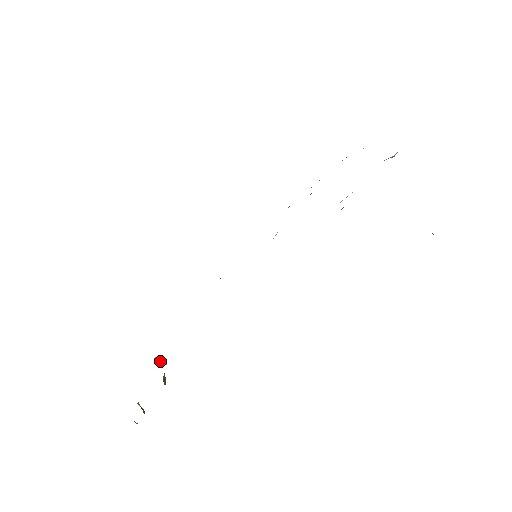
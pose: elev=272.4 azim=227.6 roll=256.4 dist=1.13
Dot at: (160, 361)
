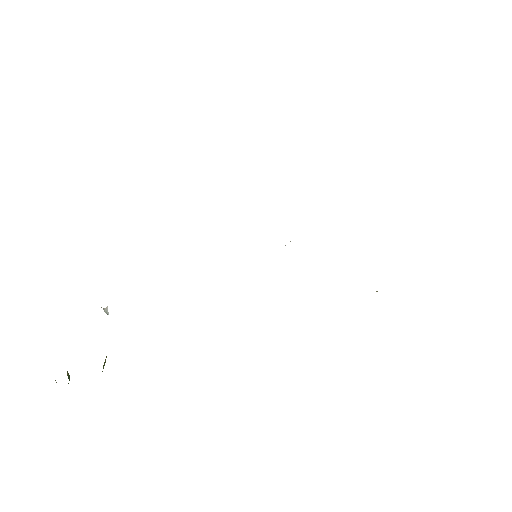
Dot at: (106, 312)
